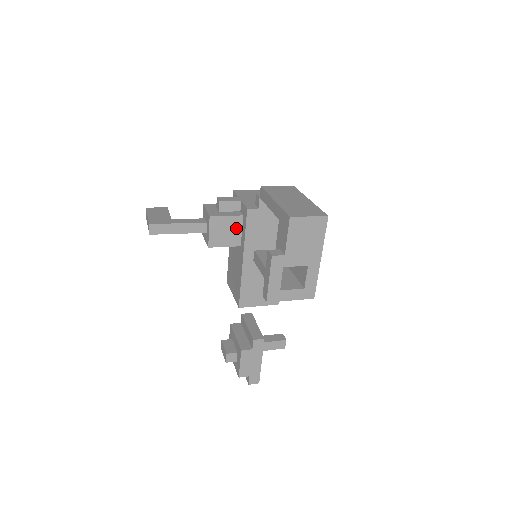
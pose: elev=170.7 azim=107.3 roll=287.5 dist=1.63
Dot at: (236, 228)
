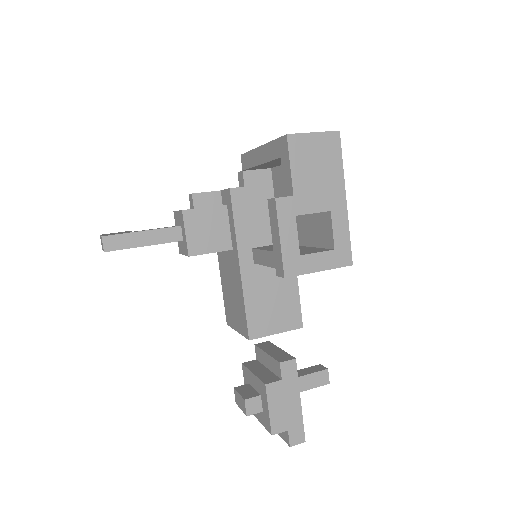
Dot at: (221, 224)
